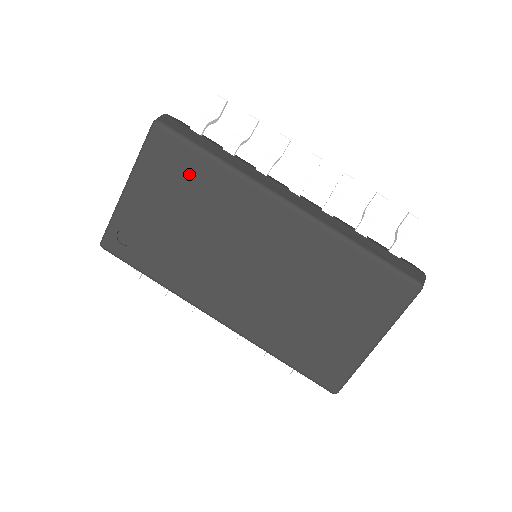
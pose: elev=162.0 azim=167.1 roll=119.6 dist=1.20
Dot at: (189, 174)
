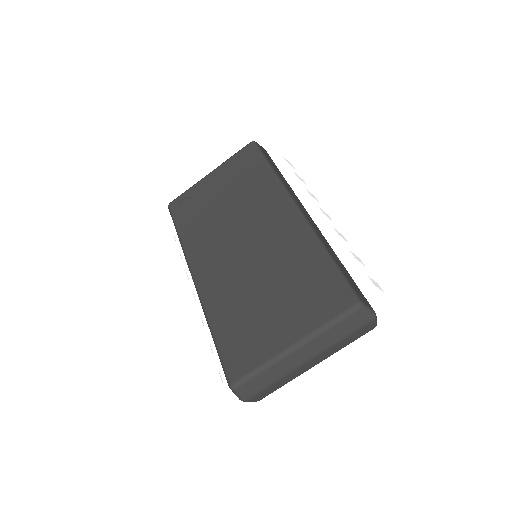
Dot at: (250, 173)
